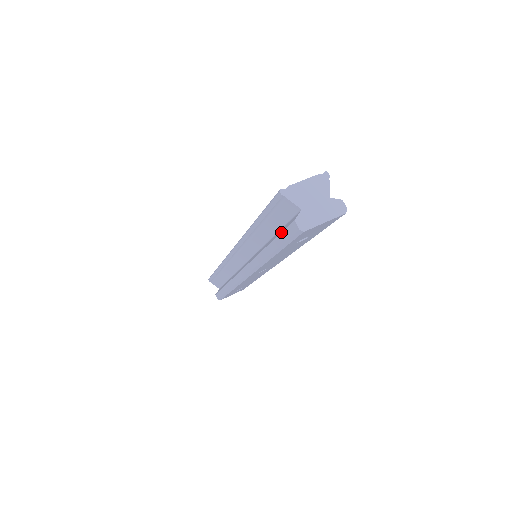
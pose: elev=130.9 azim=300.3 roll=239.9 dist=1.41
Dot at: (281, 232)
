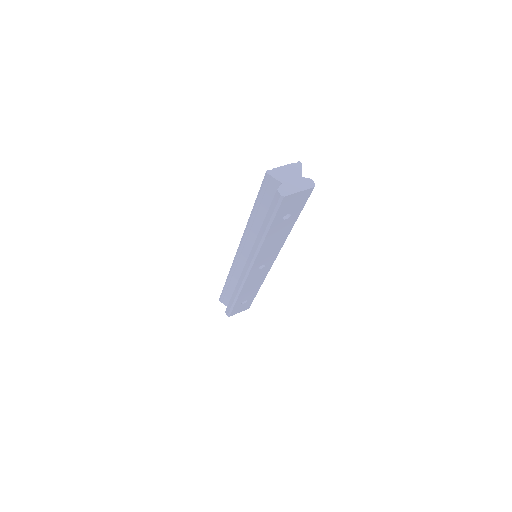
Dot at: occluded
